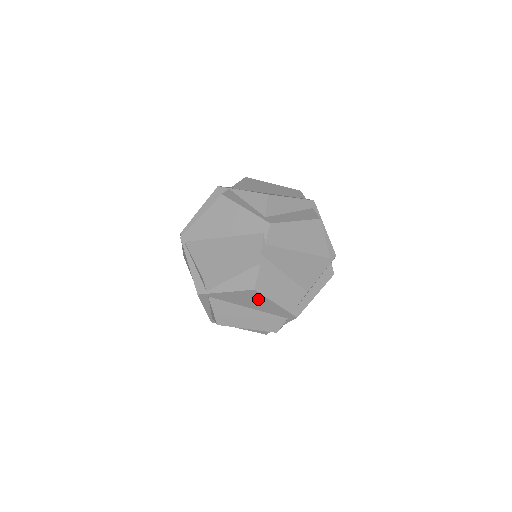
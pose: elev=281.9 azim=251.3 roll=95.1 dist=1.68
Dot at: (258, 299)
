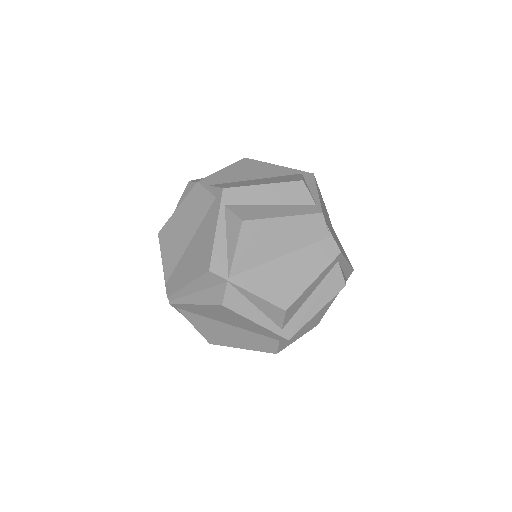
Dot at: occluded
